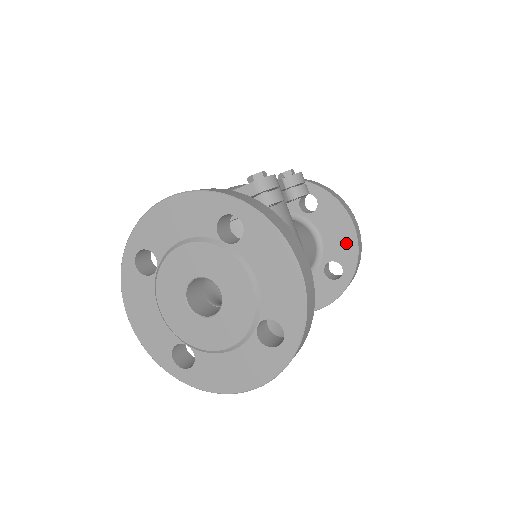
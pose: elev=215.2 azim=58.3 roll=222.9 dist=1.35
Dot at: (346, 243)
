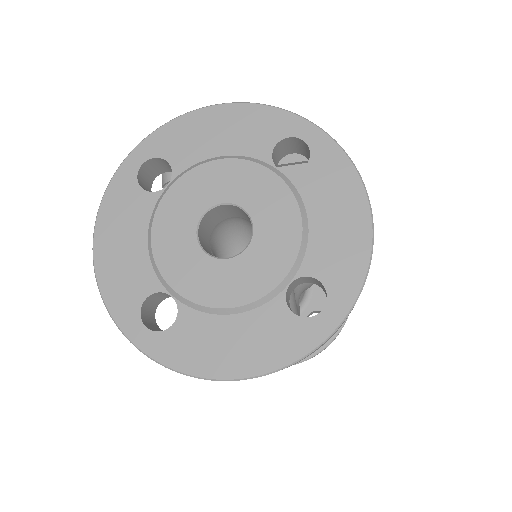
Dot at: occluded
